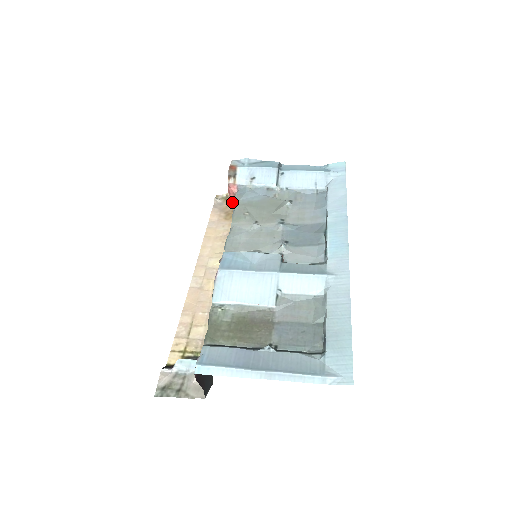
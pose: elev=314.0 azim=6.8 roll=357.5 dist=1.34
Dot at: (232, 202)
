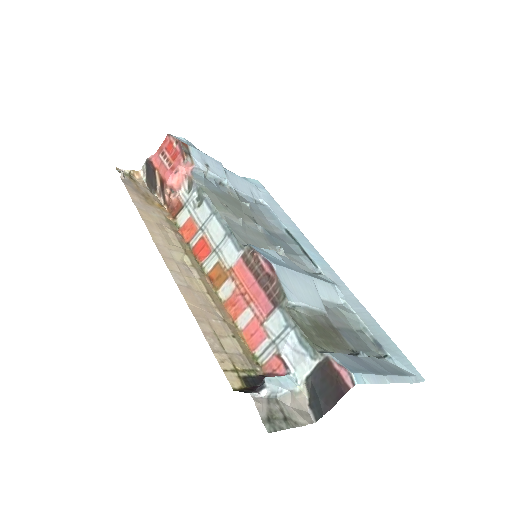
Dot at: (172, 184)
